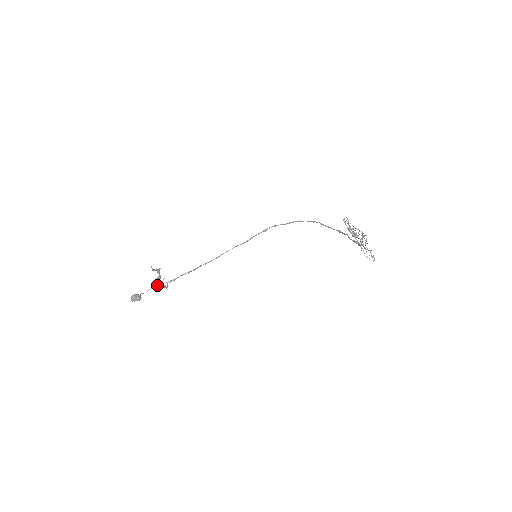
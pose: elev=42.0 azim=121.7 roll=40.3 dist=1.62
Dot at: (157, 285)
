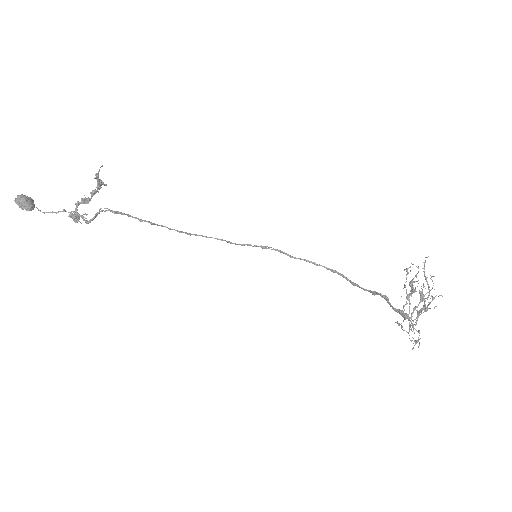
Dot at: (70, 213)
